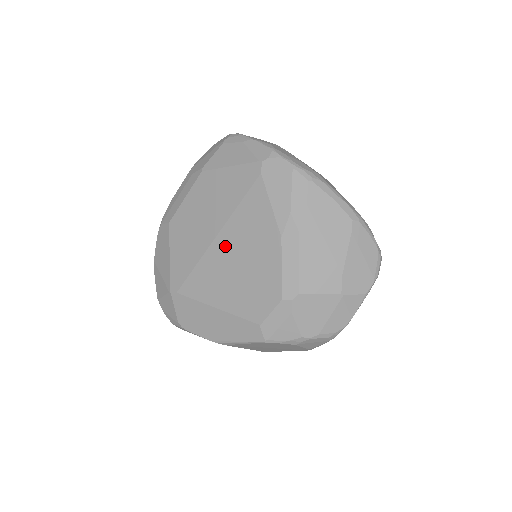
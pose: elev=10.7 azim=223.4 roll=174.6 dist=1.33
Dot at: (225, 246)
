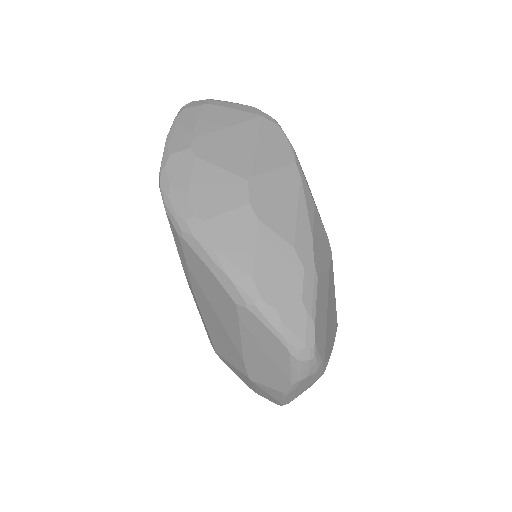
Dot at: occluded
